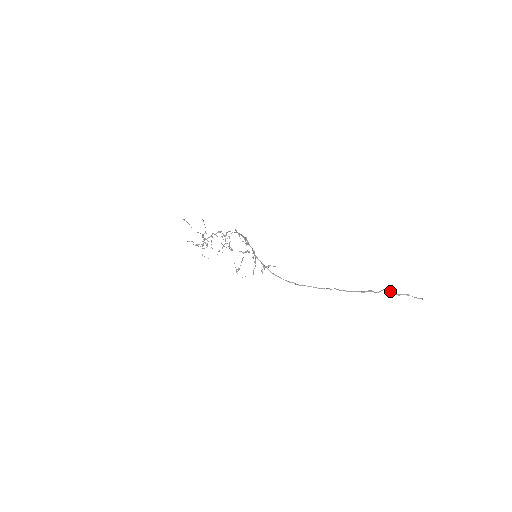
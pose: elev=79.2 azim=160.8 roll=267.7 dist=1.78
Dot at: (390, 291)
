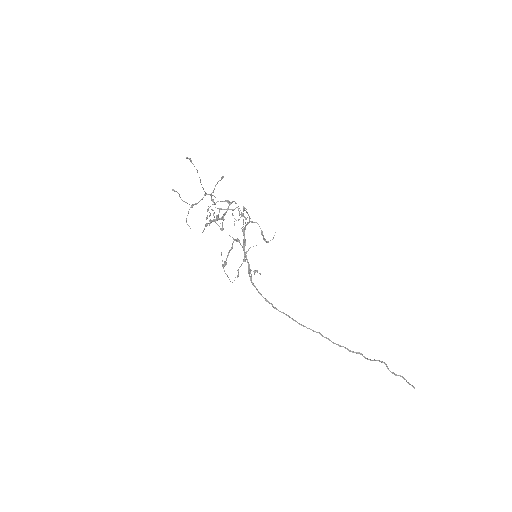
Dot at: occluded
